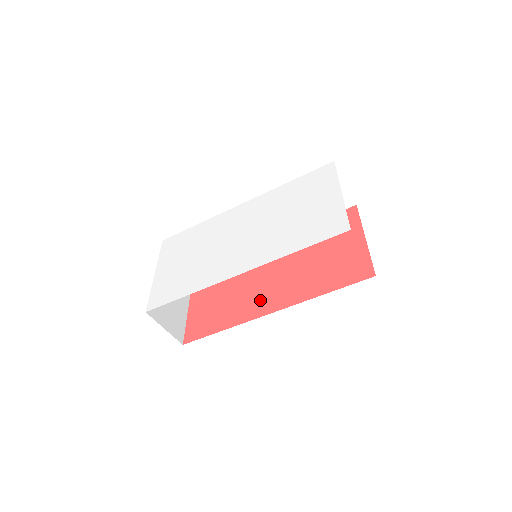
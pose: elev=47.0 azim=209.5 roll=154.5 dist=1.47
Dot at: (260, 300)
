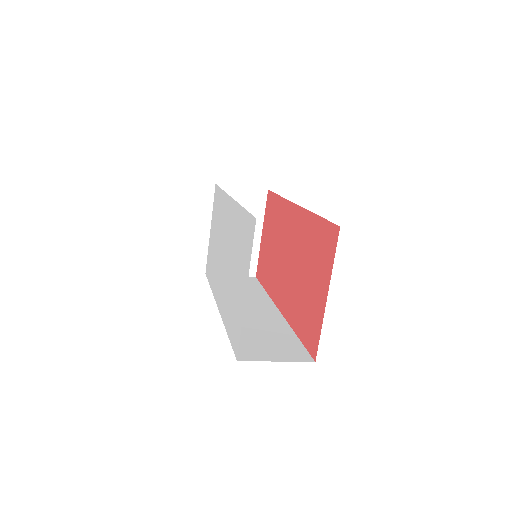
Dot at: (278, 285)
